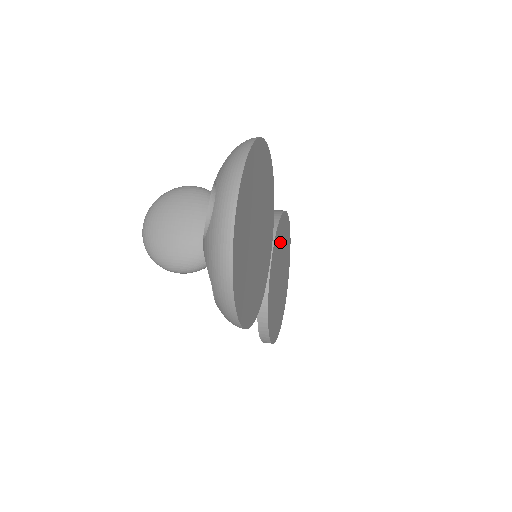
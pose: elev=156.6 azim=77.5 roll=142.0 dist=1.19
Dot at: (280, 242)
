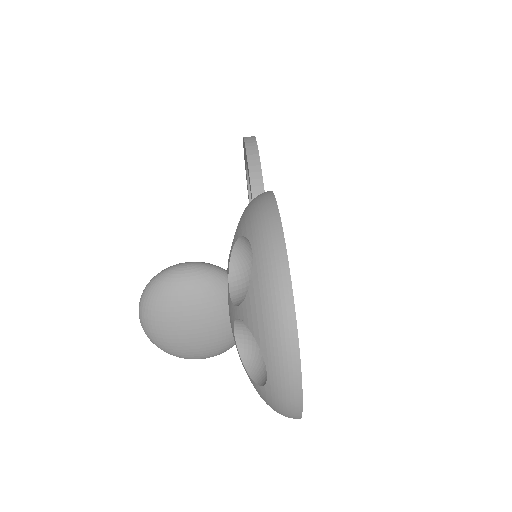
Dot at: occluded
